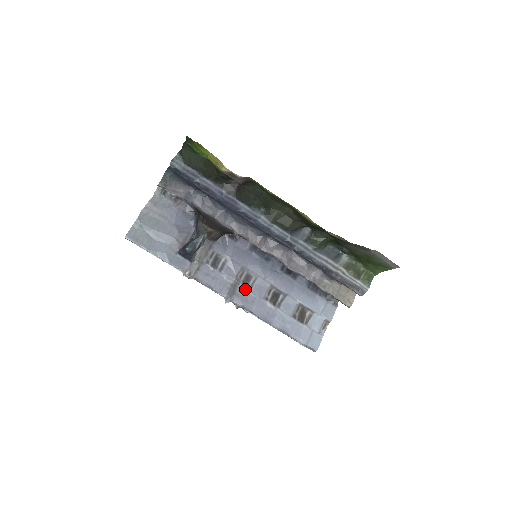
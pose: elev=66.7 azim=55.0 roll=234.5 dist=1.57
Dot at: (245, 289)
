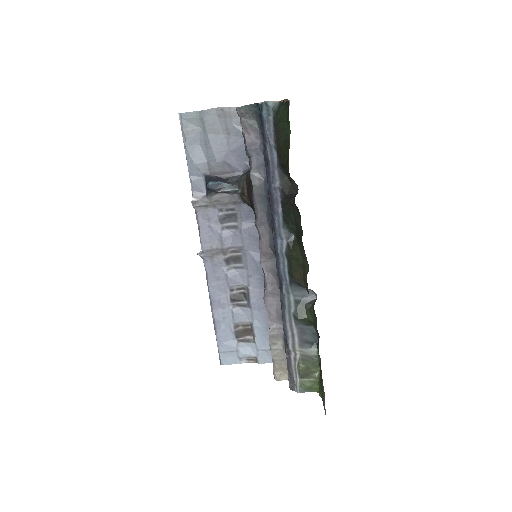
Dot at: (224, 264)
